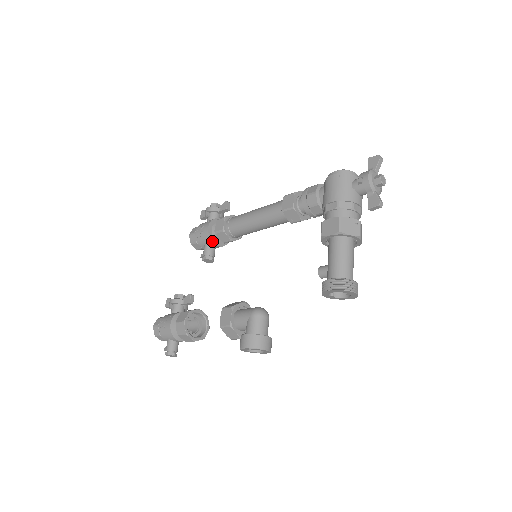
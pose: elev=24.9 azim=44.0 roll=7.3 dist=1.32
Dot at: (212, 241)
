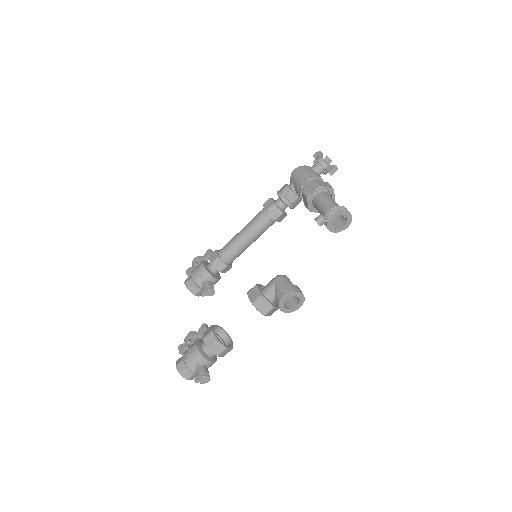
Dot at: (210, 274)
